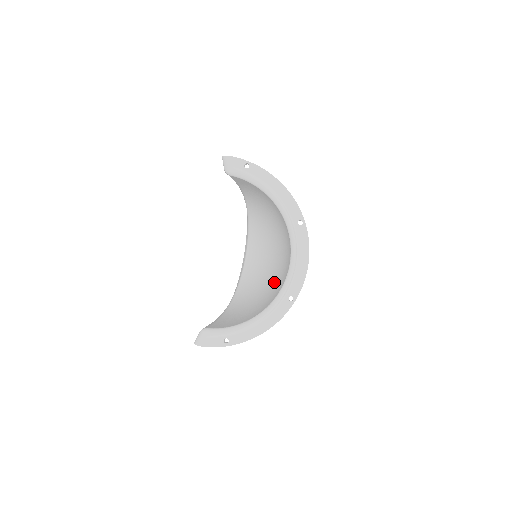
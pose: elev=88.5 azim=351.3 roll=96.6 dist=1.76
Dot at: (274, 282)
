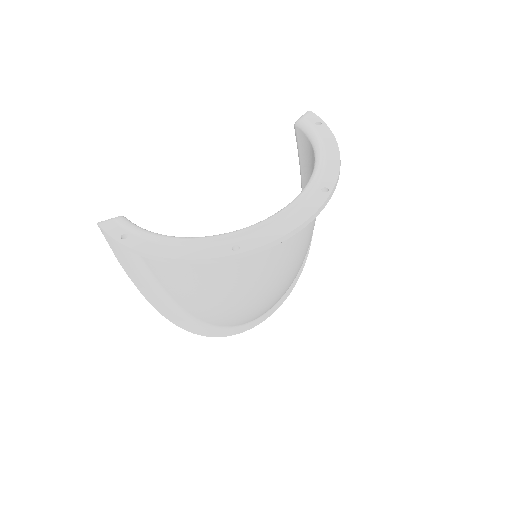
Dot at: occluded
